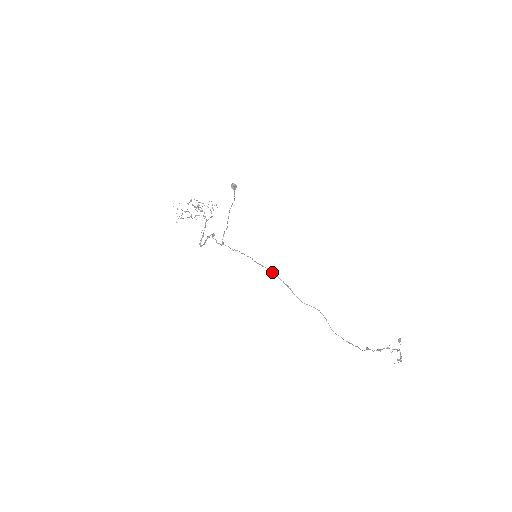
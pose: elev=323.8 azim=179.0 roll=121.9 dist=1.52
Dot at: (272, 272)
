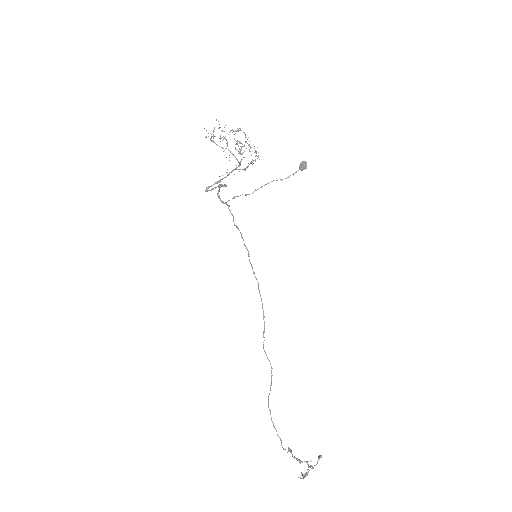
Dot at: occluded
